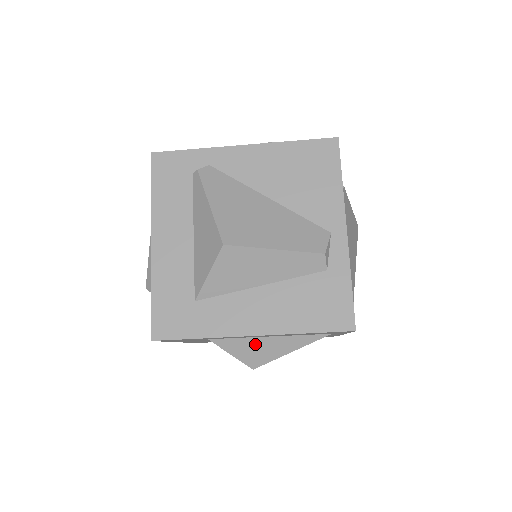
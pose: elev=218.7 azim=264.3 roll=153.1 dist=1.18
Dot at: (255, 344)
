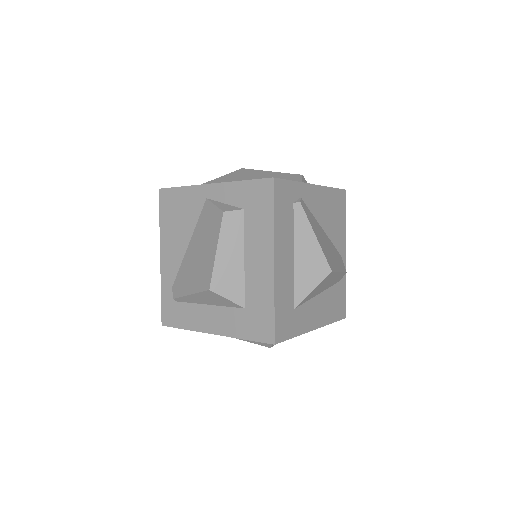
Dot at: occluded
